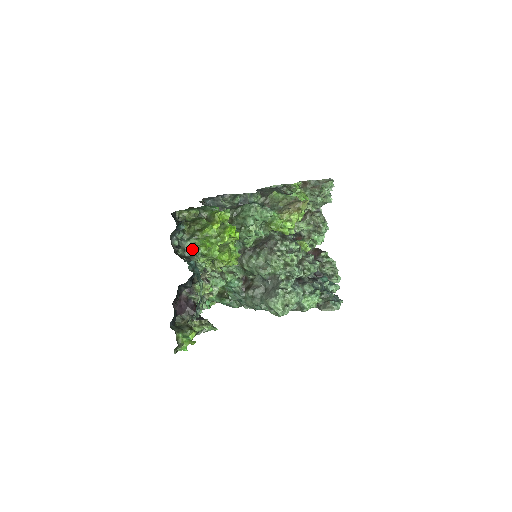
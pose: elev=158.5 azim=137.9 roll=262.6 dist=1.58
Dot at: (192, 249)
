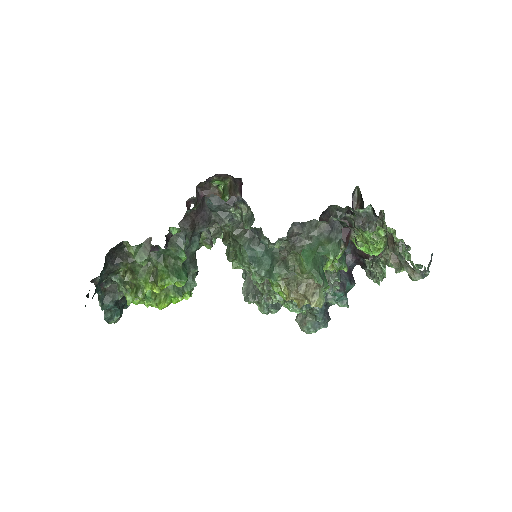
Dot at: (119, 291)
